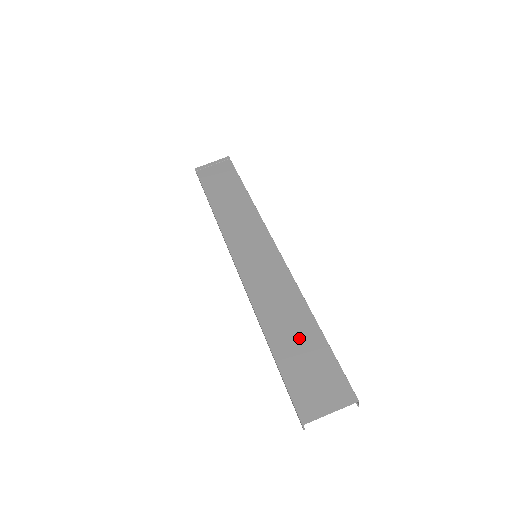
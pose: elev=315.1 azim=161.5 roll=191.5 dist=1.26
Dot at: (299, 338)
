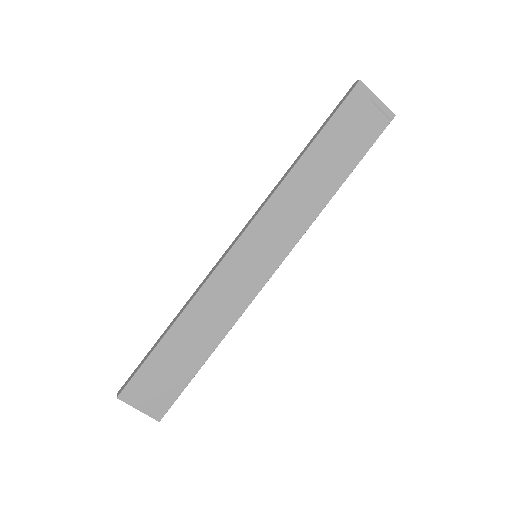
Dot at: (187, 353)
